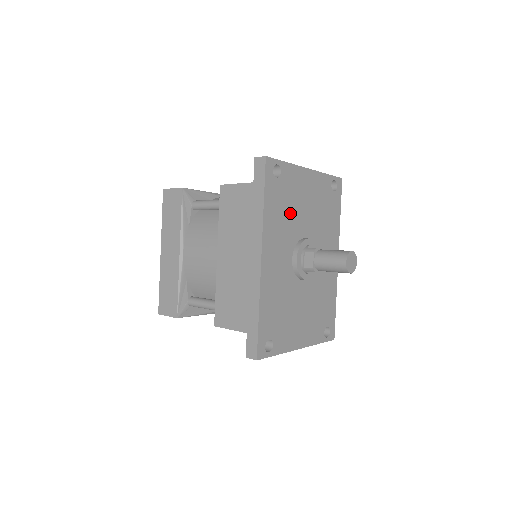
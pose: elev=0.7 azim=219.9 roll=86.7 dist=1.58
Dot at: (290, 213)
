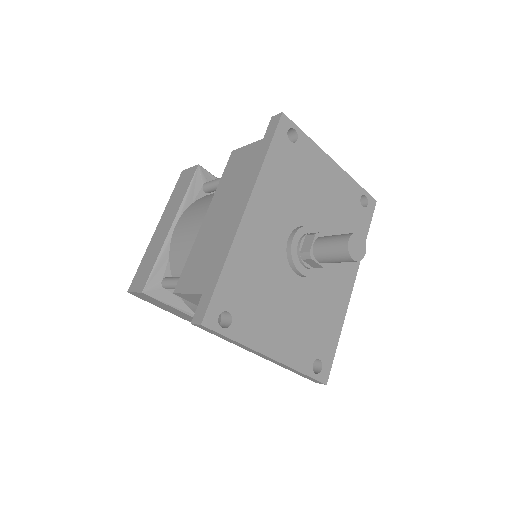
Dot at: (298, 188)
